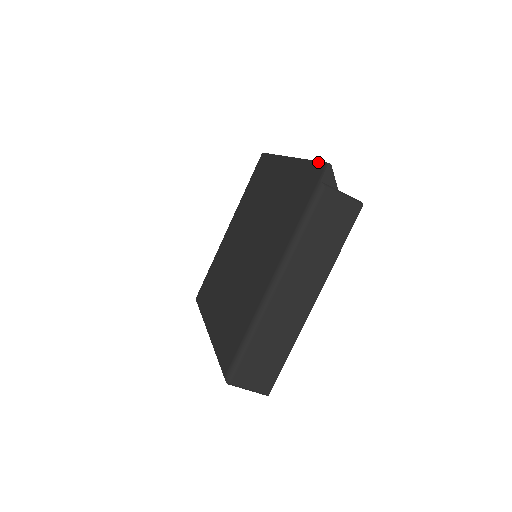
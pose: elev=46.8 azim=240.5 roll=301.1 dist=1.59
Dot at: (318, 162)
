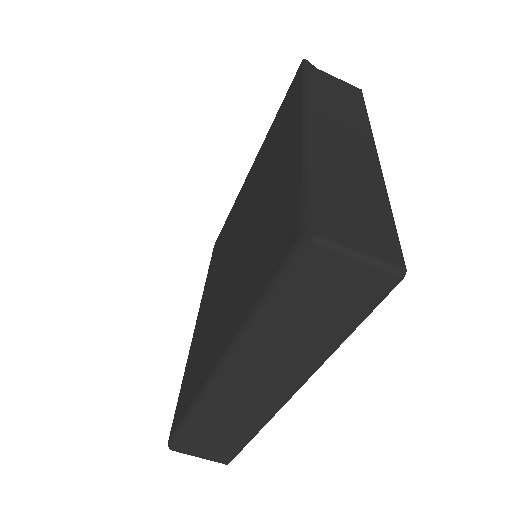
Dot at: (291, 83)
